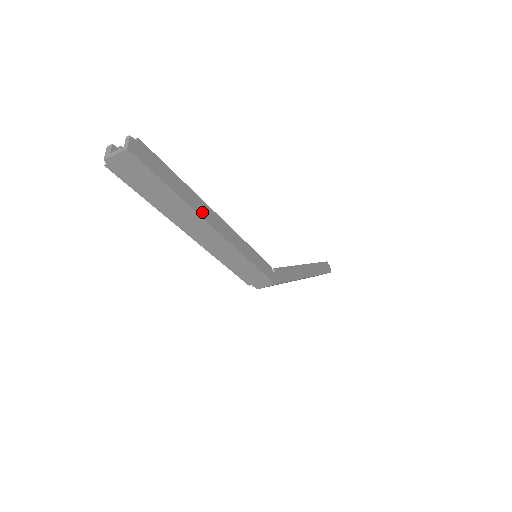
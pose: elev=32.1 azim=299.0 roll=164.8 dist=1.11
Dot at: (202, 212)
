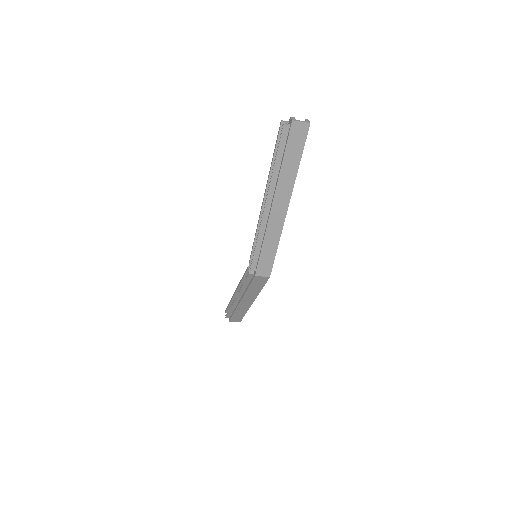
Dot at: (291, 190)
